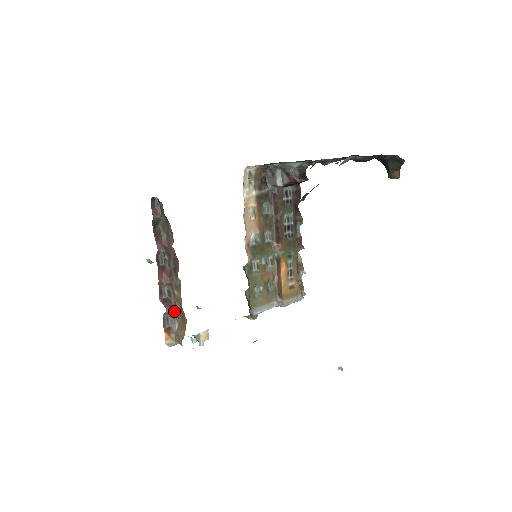
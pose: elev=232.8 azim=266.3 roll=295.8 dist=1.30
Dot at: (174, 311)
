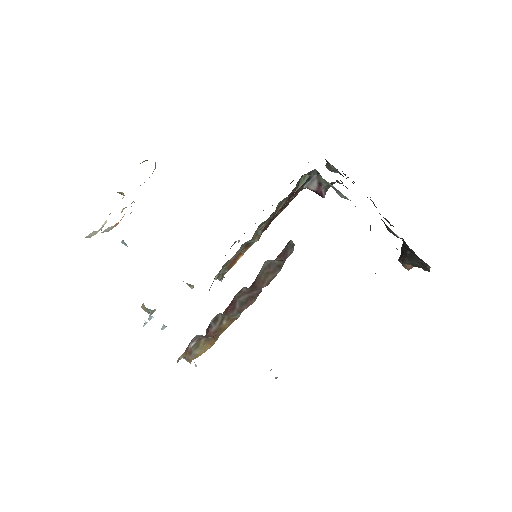
Dot at: (208, 336)
